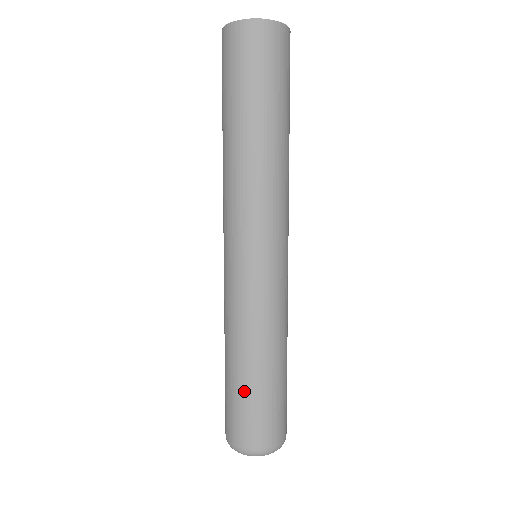
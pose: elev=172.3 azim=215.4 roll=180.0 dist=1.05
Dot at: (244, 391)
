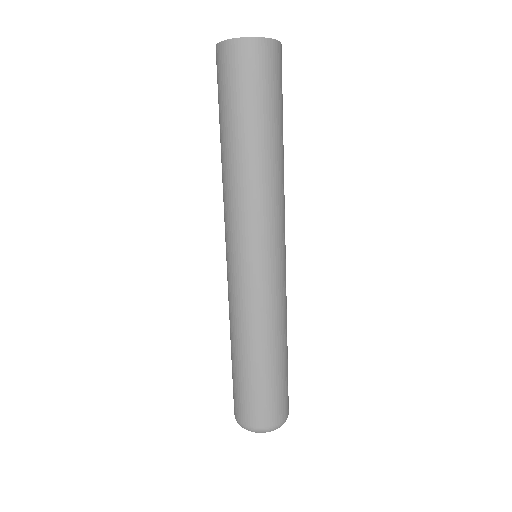
Dot at: (260, 378)
